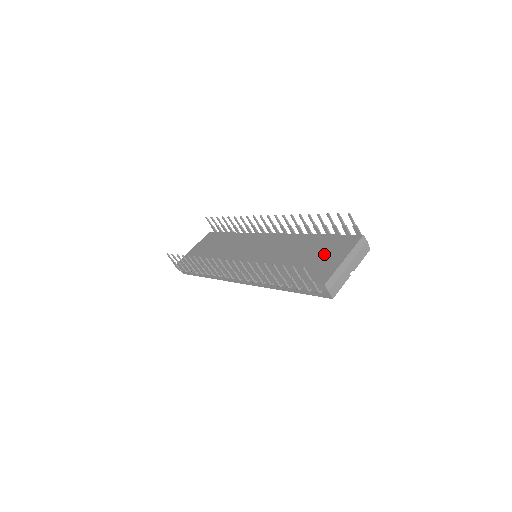
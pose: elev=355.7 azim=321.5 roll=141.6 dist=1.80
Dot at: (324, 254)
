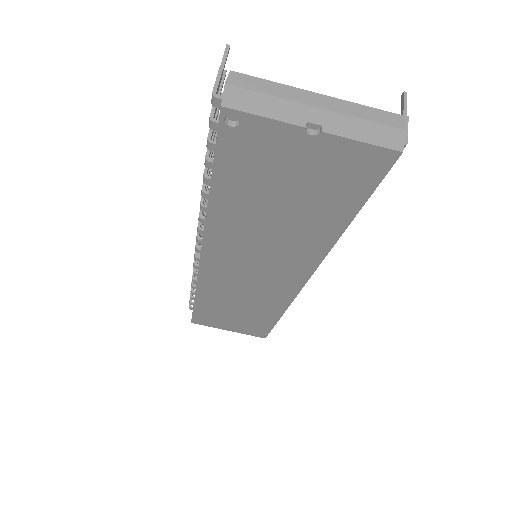
Dot at: occluded
